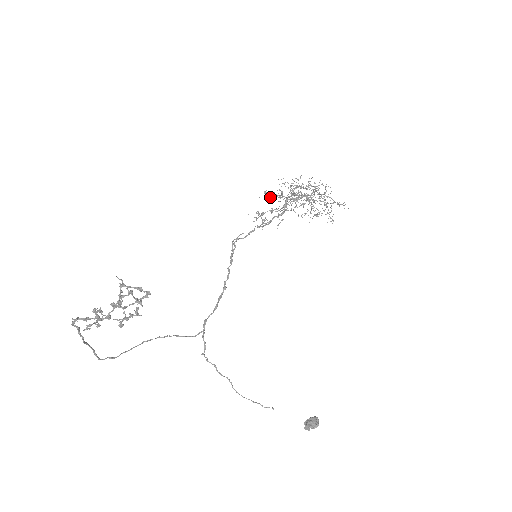
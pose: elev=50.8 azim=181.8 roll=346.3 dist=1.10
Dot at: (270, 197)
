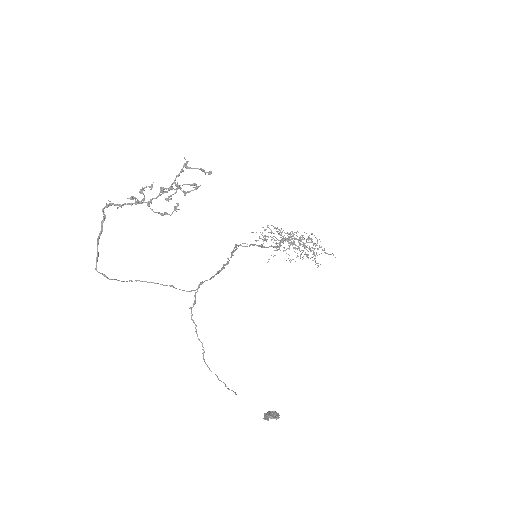
Dot at: (271, 231)
